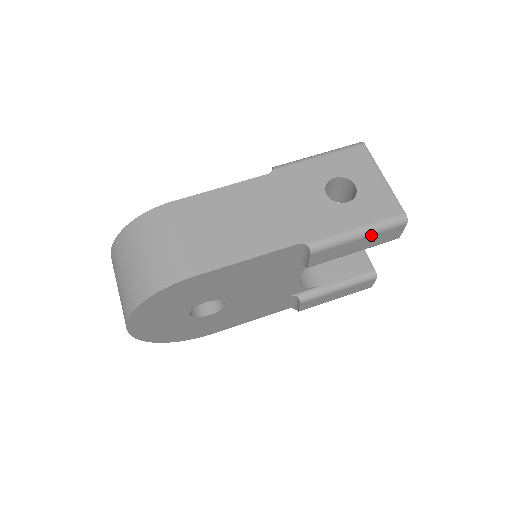
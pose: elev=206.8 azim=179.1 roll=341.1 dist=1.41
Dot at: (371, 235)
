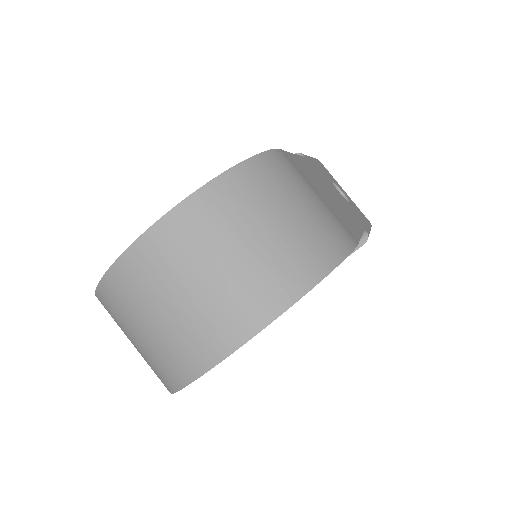
Dot at: occluded
